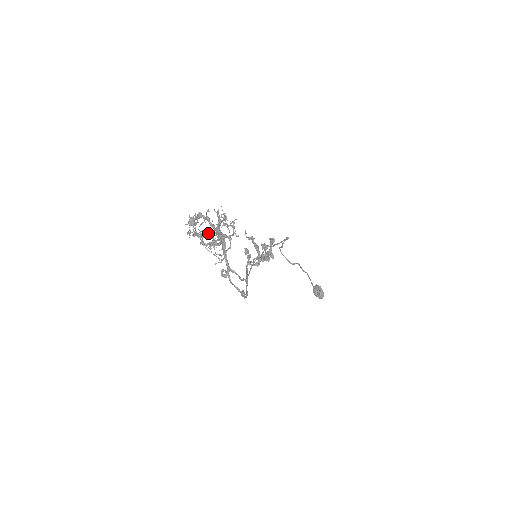
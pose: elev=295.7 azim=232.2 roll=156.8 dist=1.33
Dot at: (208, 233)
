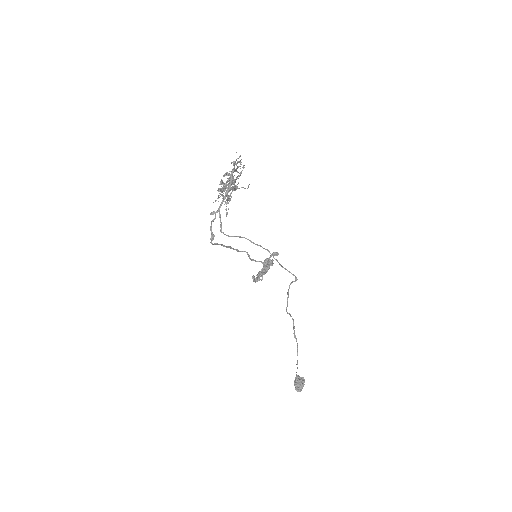
Dot at: occluded
